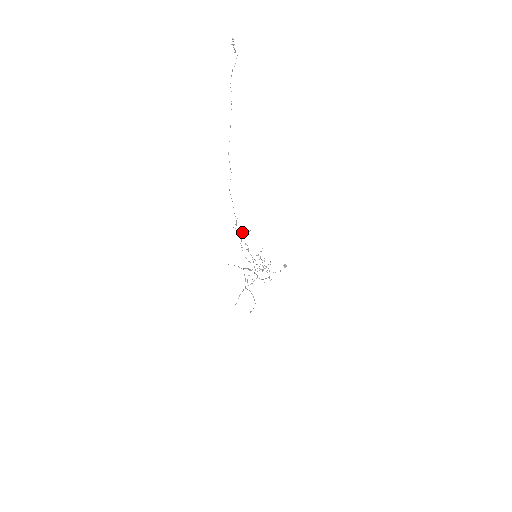
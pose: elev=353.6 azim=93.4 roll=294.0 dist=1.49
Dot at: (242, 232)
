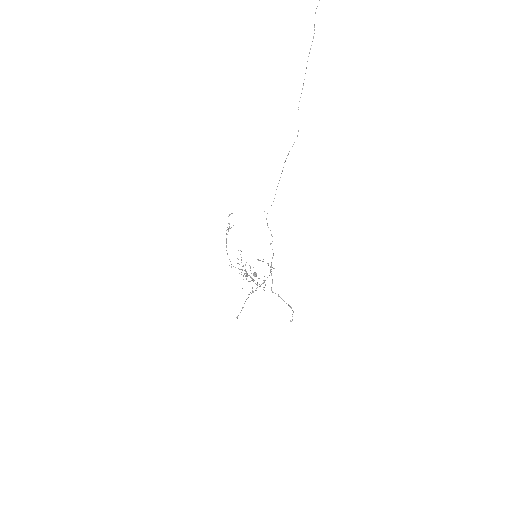
Dot at: occluded
